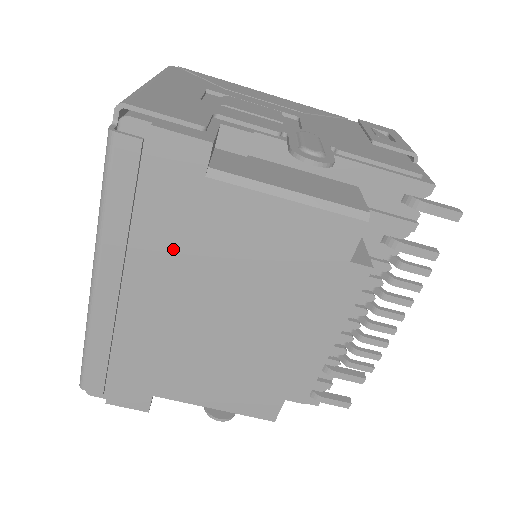
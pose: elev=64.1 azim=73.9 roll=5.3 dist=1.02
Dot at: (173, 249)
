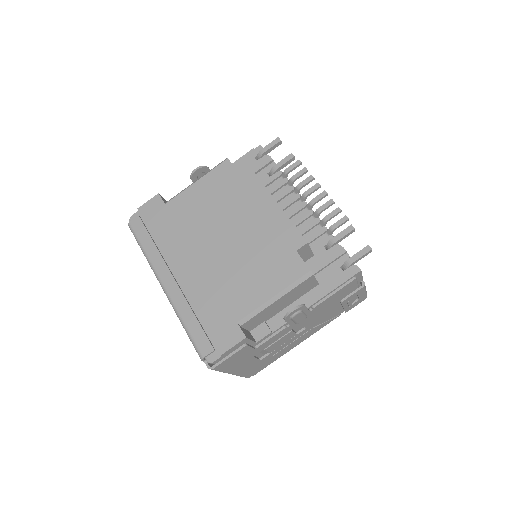
Dot at: (177, 238)
